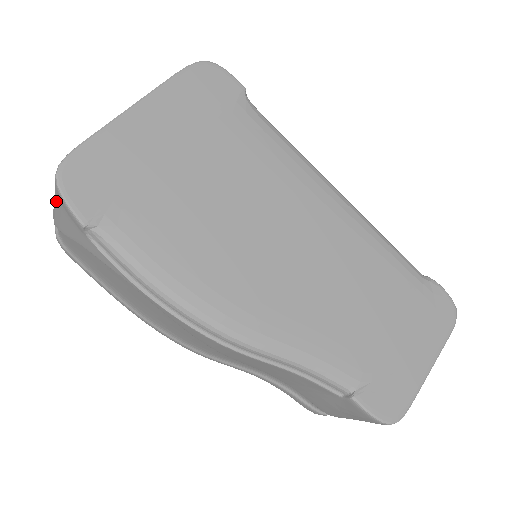
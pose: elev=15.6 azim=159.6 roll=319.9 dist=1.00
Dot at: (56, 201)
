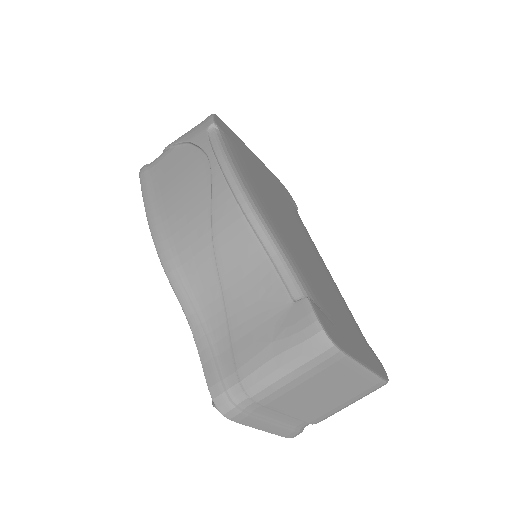
Dot at: occluded
